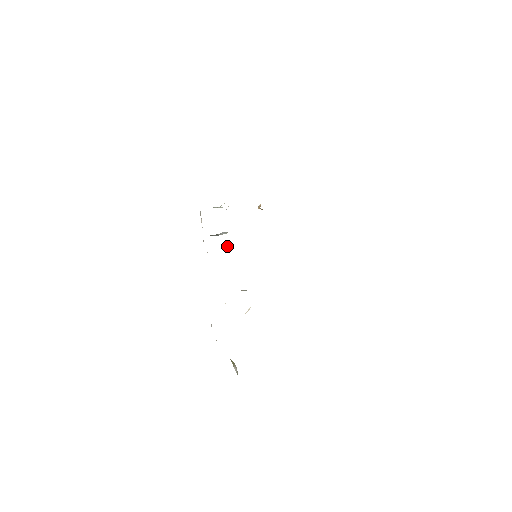
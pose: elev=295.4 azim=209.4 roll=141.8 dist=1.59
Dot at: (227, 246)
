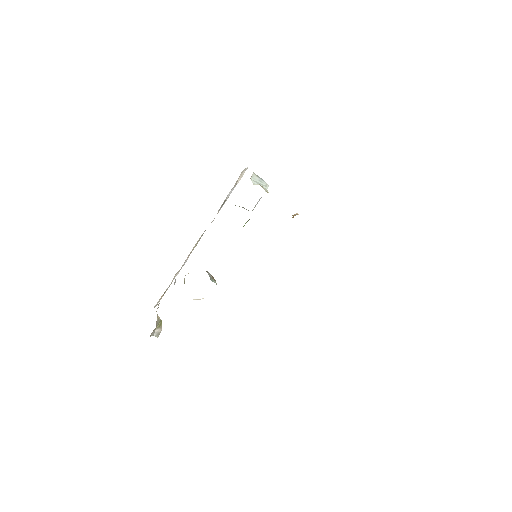
Dot at: occluded
